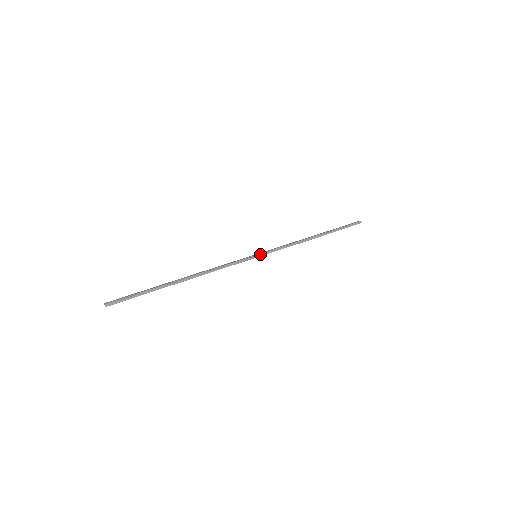
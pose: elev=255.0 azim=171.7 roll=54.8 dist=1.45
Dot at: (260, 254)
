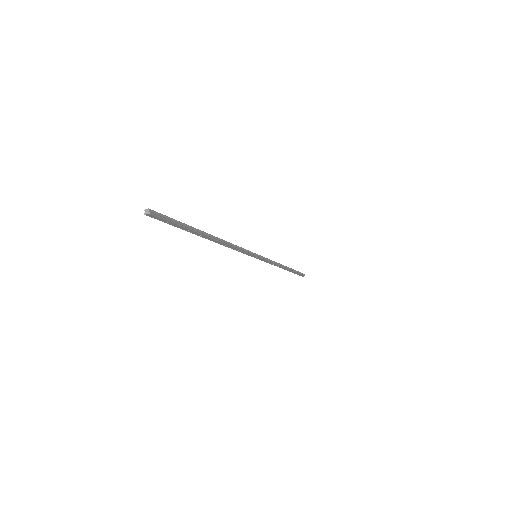
Dot at: (259, 255)
